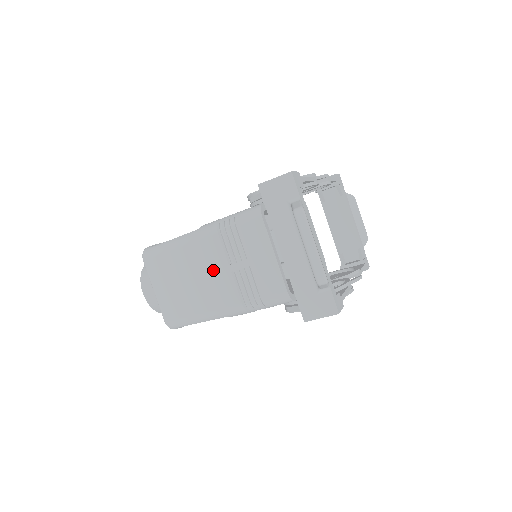
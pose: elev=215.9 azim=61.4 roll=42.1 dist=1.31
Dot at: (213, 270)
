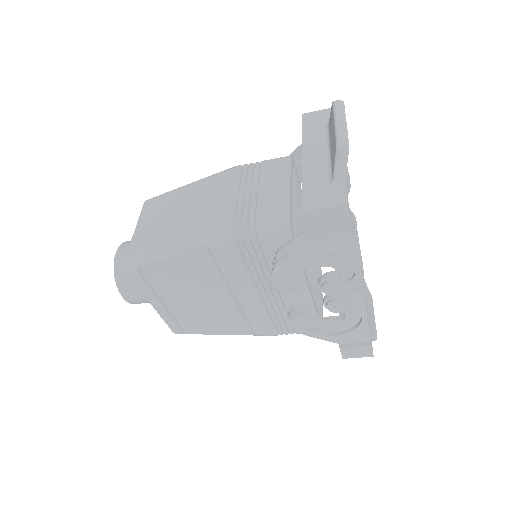
Dot at: (216, 197)
